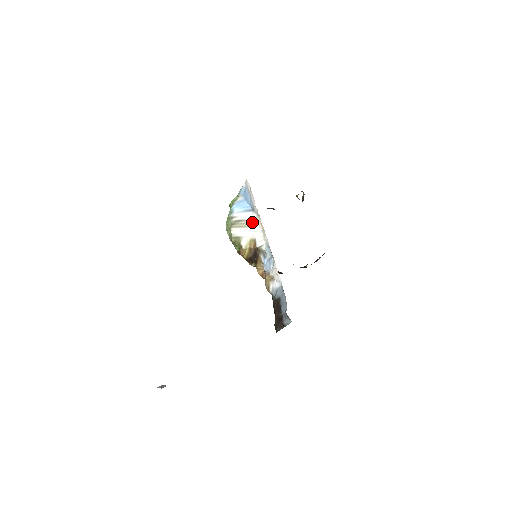
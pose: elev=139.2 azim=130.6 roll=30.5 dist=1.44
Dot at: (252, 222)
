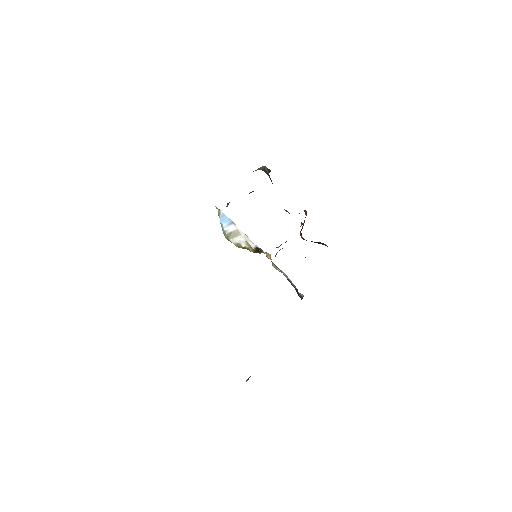
Dot at: (238, 232)
